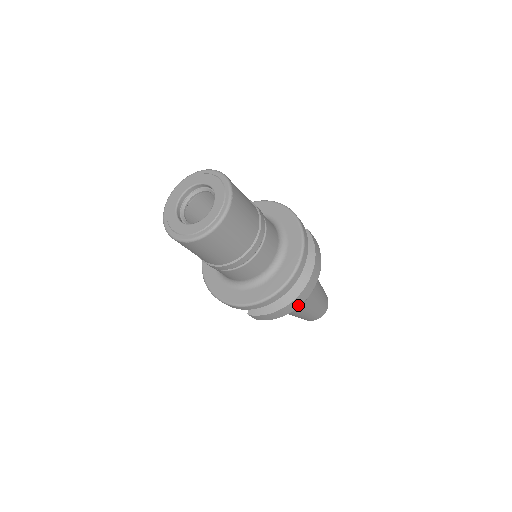
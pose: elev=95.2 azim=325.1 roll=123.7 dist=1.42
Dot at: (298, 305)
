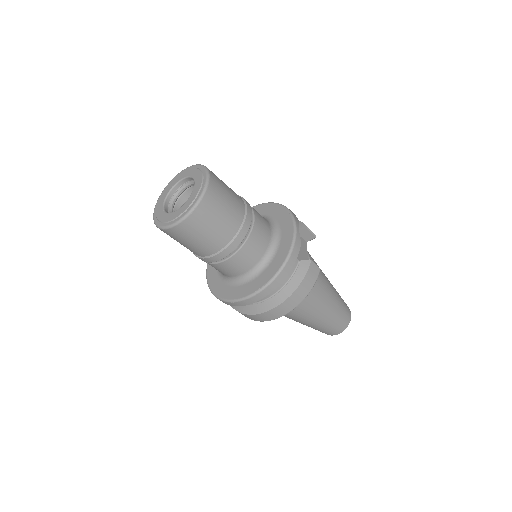
Dot at: (263, 320)
